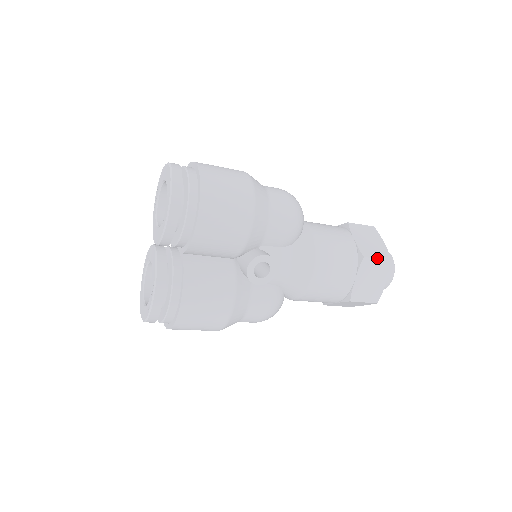
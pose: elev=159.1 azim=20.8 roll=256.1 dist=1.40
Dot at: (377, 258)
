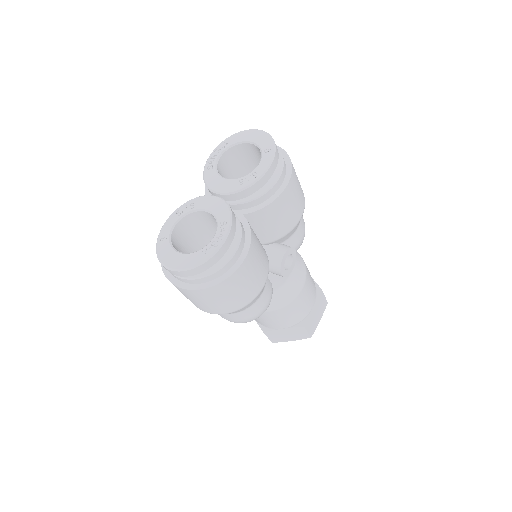
Dot at: occluded
